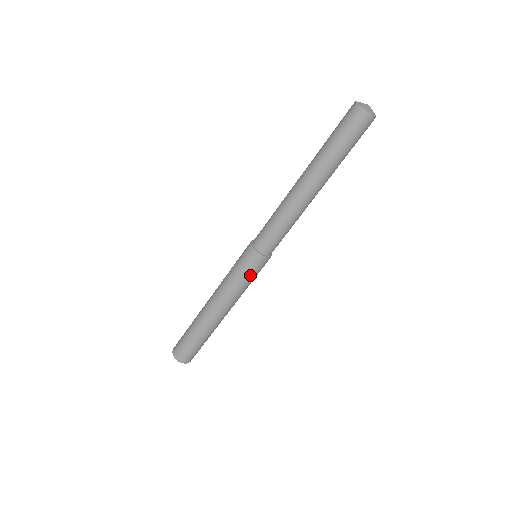
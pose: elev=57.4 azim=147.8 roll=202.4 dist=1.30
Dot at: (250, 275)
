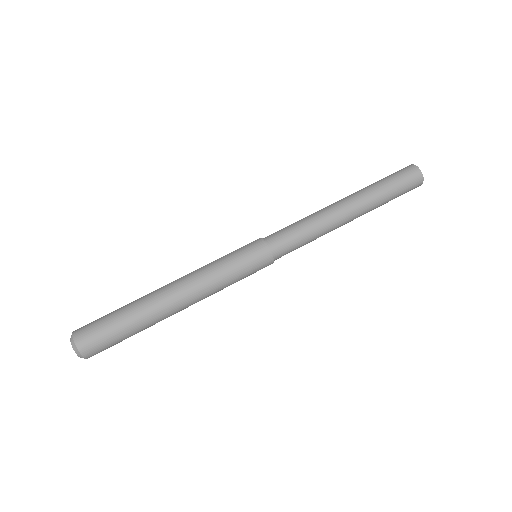
Dot at: (236, 254)
